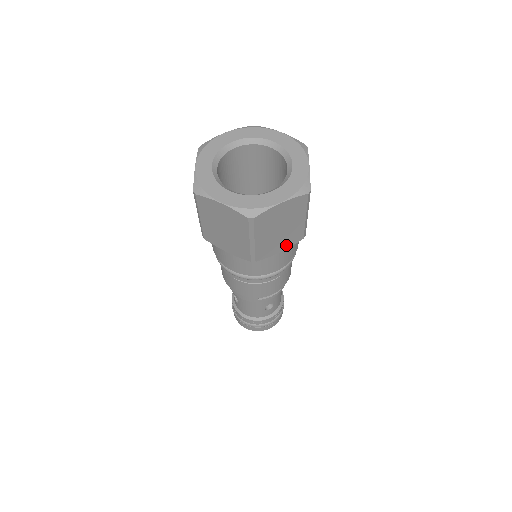
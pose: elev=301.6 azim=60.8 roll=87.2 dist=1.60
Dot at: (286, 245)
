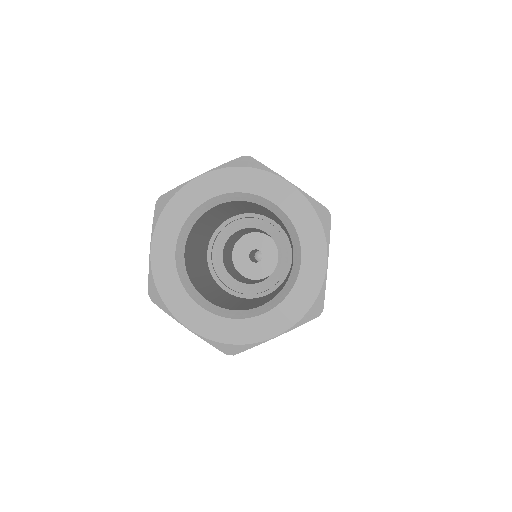
Dot at: occluded
